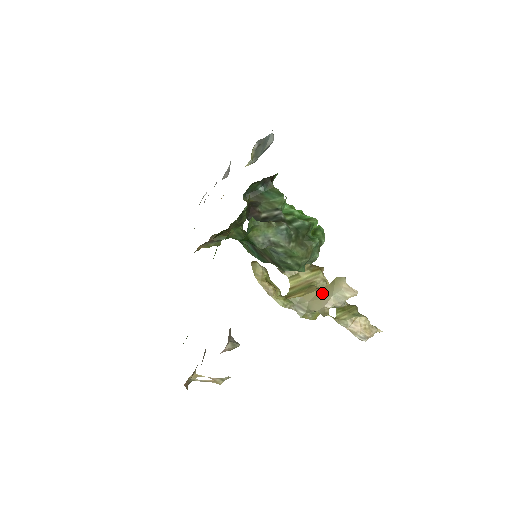
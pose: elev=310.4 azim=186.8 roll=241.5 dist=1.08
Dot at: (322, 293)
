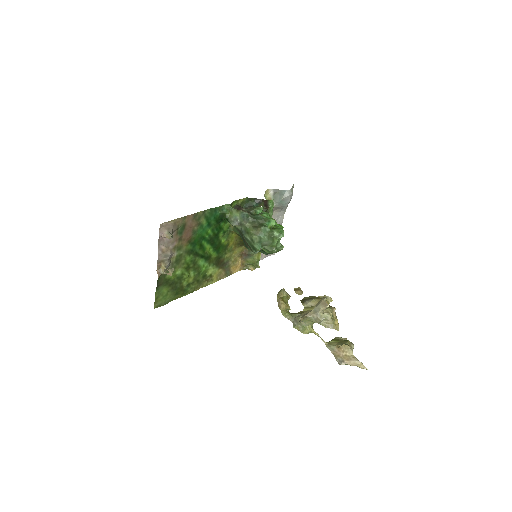
Dot at: occluded
